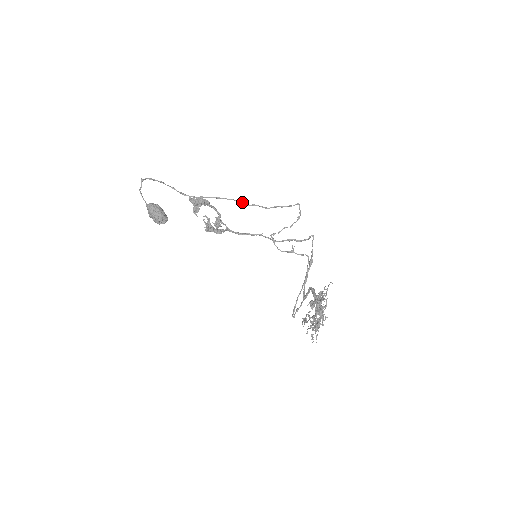
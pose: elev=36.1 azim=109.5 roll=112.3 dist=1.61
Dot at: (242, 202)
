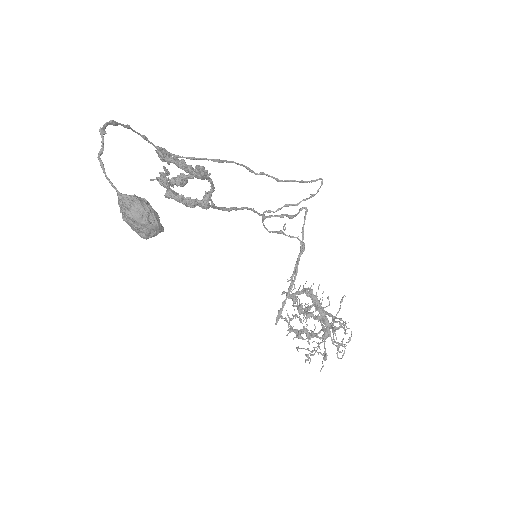
Dot at: (247, 167)
